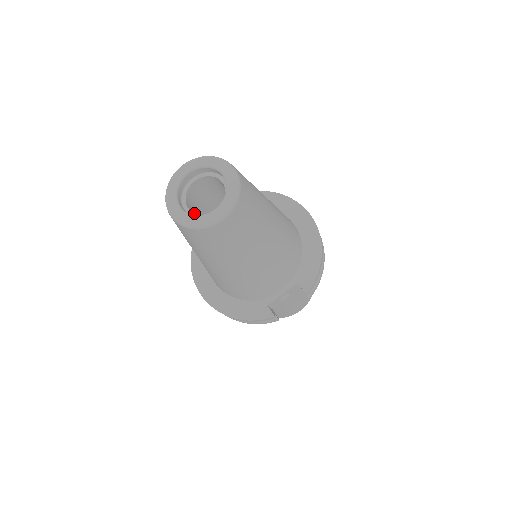
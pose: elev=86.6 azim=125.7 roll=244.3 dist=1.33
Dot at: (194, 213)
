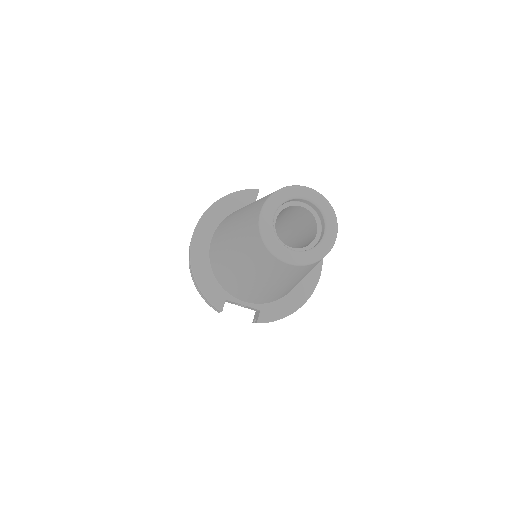
Dot at: occluded
